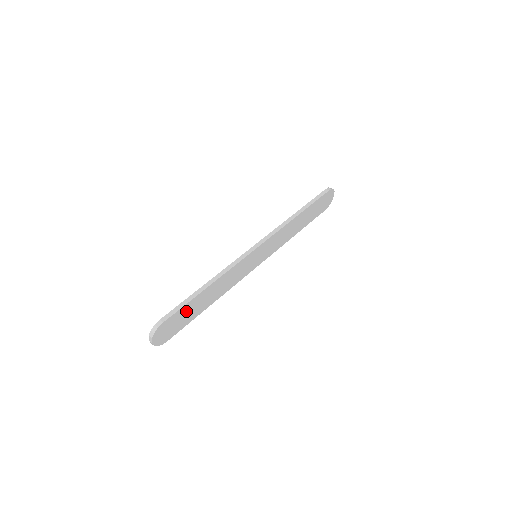
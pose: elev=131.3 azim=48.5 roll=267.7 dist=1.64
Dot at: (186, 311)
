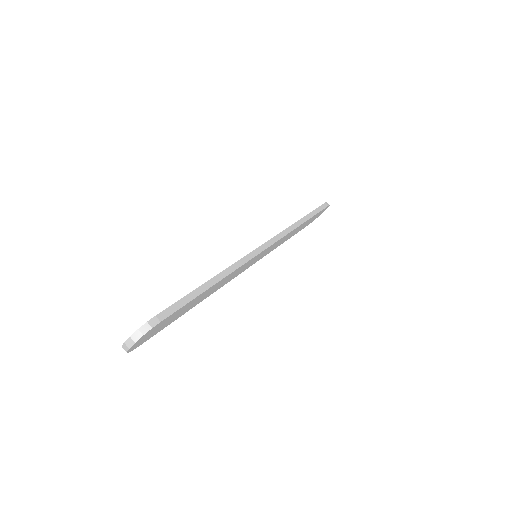
Dot at: (181, 310)
